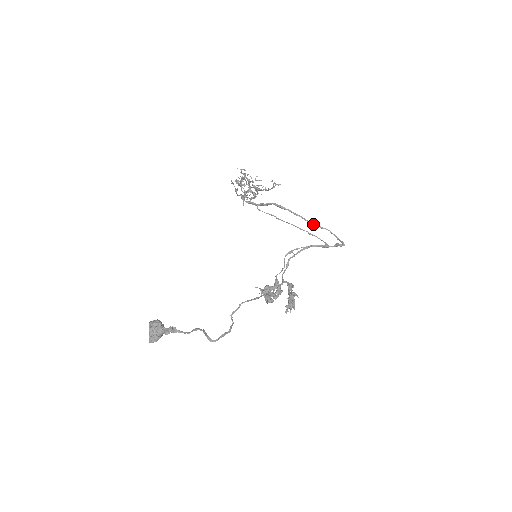
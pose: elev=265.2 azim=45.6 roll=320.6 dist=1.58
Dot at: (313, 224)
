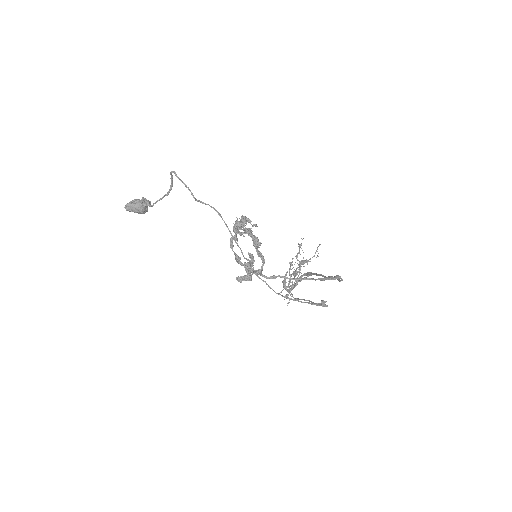
Dot at: occluded
